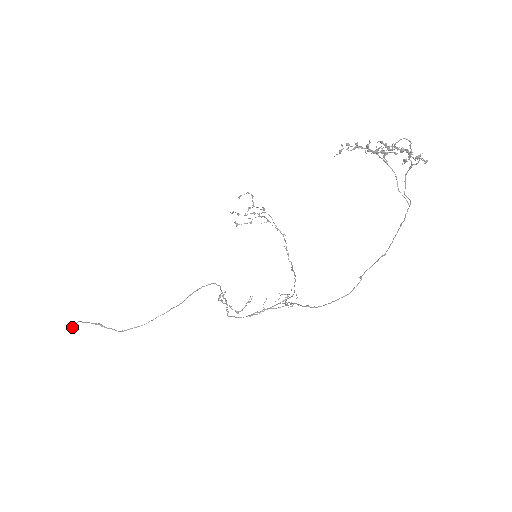
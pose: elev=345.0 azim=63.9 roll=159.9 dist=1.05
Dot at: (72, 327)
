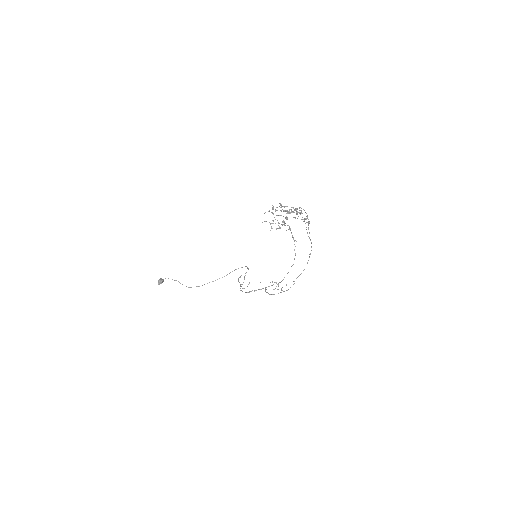
Dot at: (159, 281)
